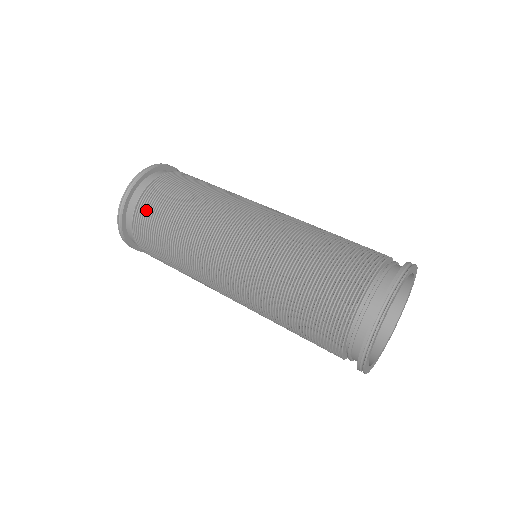
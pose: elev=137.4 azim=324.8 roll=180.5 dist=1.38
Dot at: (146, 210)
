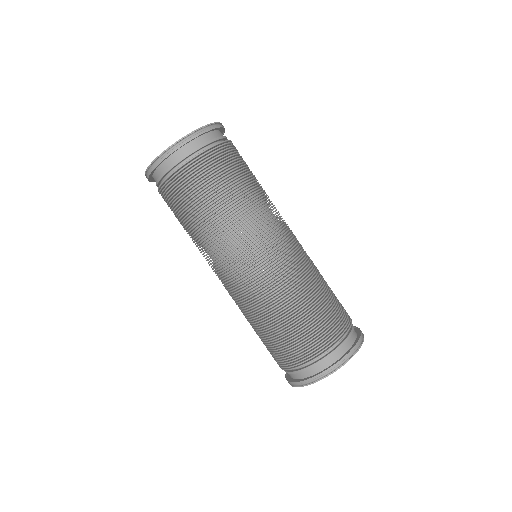
Dot at: (183, 179)
